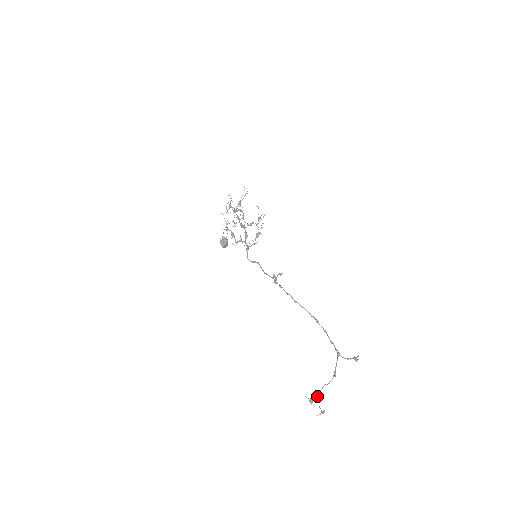
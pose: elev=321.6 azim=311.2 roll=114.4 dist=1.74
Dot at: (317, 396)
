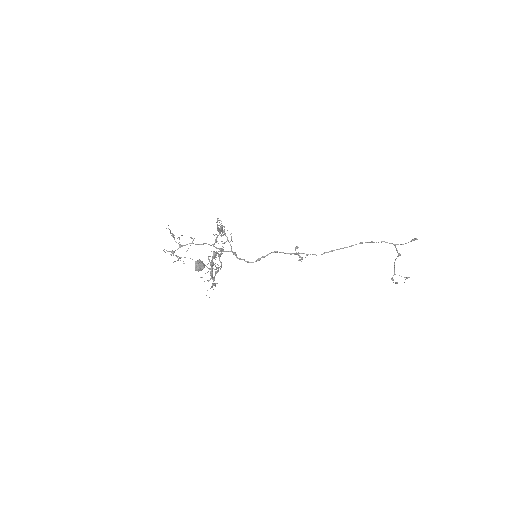
Dot at: (394, 273)
